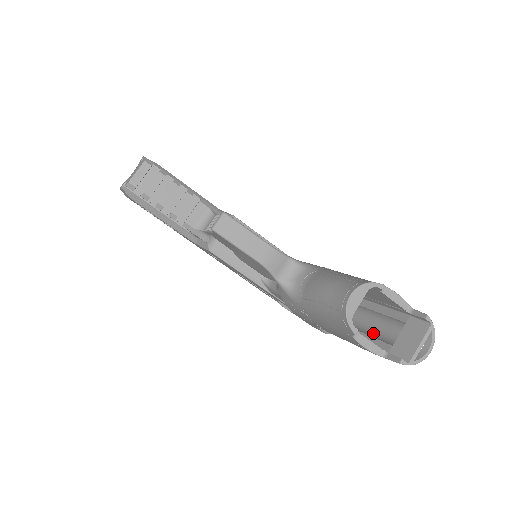
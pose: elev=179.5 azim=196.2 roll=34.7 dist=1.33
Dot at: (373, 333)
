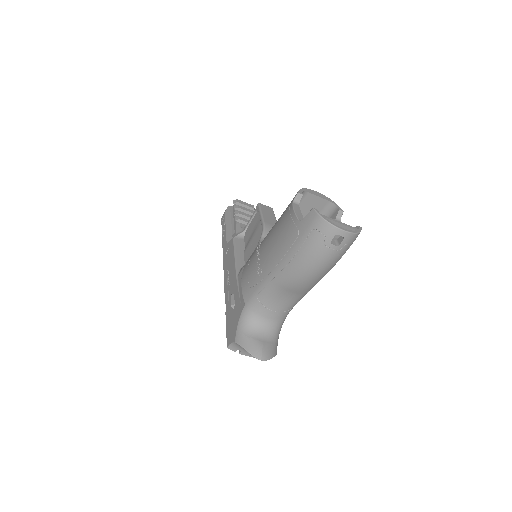
Dot at: occluded
